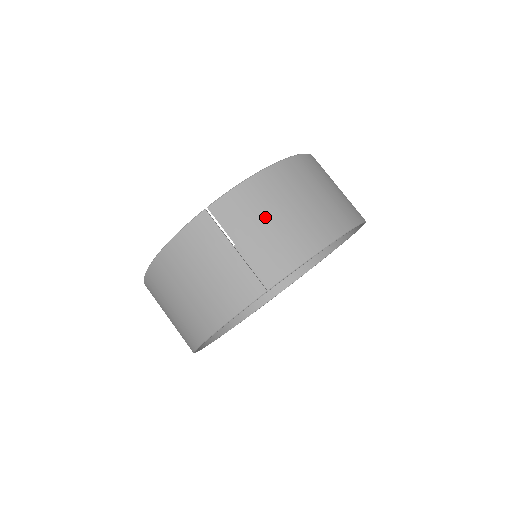
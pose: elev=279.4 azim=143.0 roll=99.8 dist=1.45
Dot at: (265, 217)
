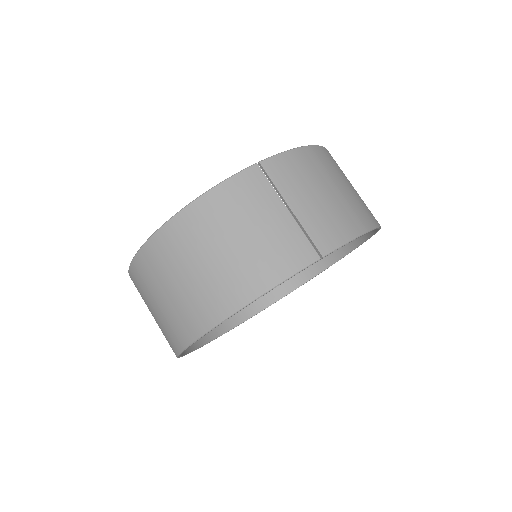
Dot at: (317, 186)
